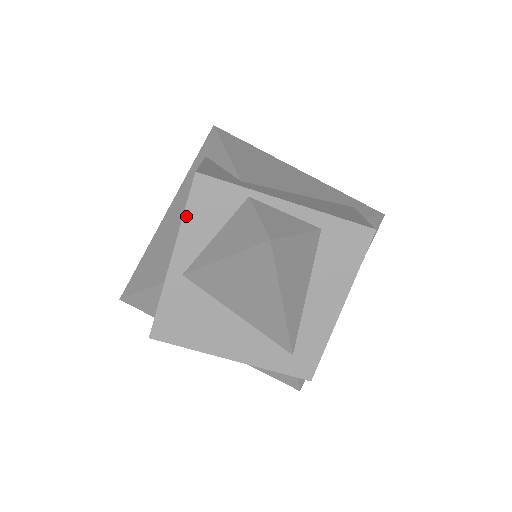
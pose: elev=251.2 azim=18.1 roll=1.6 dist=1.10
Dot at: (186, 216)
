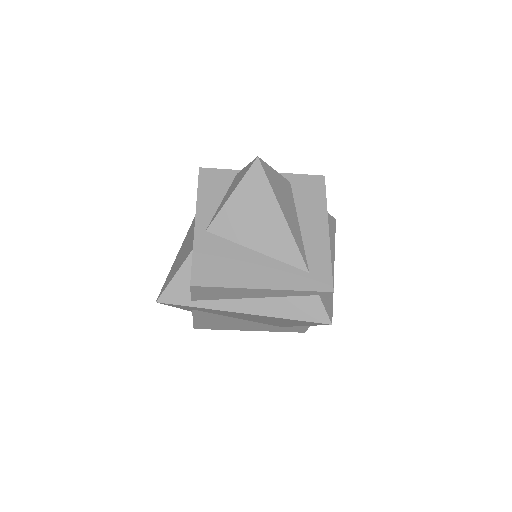
Dot at: (199, 193)
